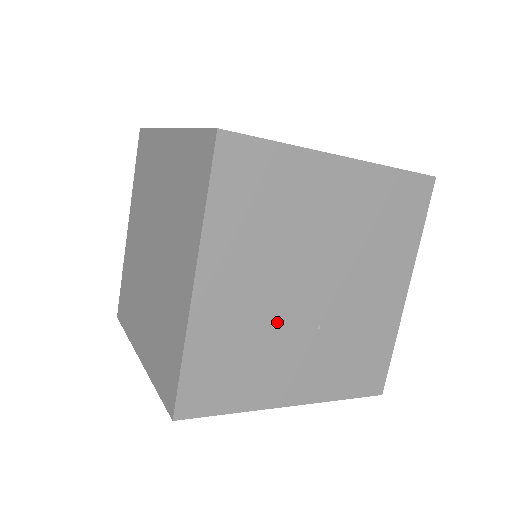
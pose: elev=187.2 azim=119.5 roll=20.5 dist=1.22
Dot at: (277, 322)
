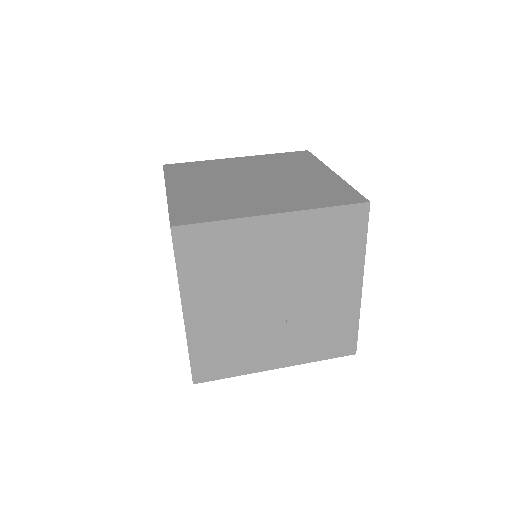
Dot at: (250, 324)
